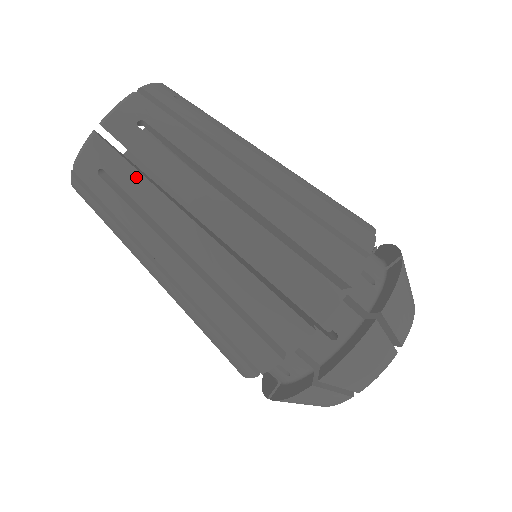
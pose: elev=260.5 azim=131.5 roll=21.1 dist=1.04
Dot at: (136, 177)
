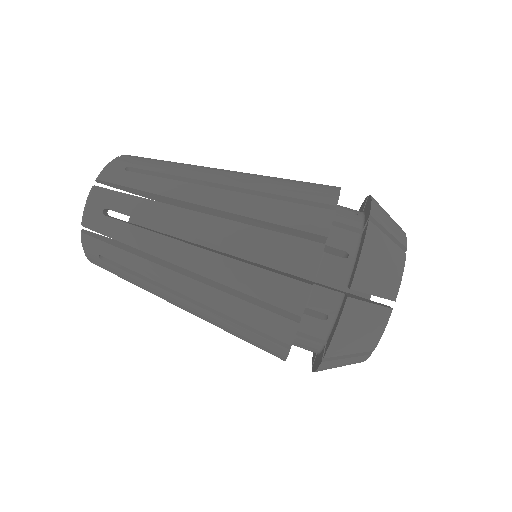
Dot at: (122, 254)
